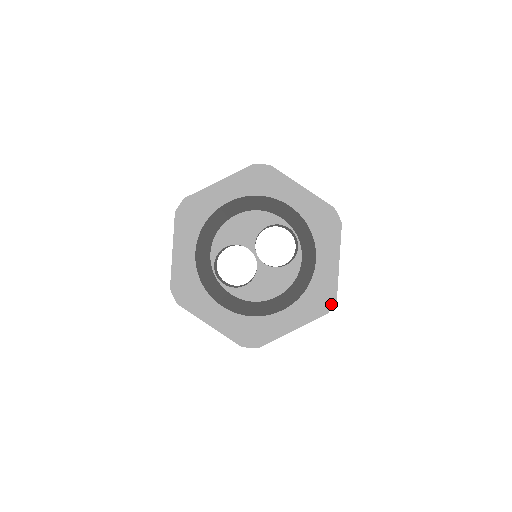
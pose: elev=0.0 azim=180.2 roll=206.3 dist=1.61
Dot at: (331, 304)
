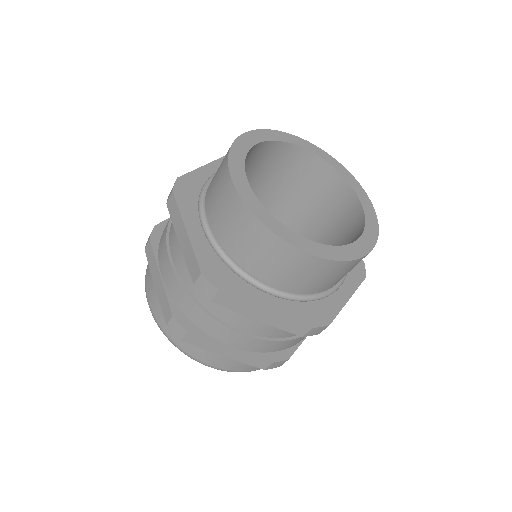
Dot at: (322, 323)
